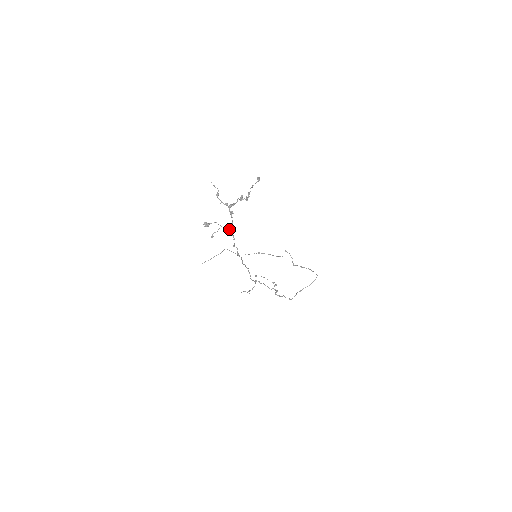
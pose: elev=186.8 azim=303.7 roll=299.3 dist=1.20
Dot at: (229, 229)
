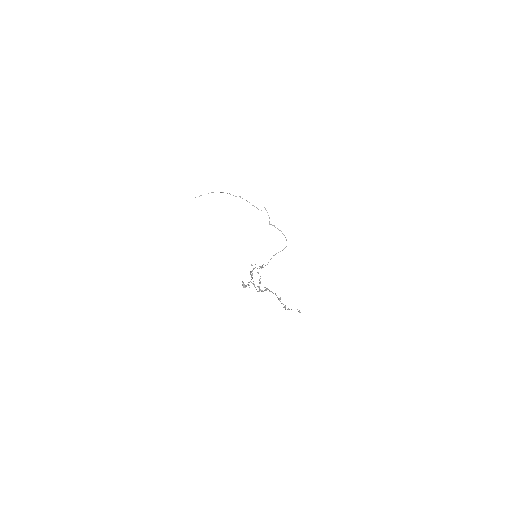
Dot at: occluded
